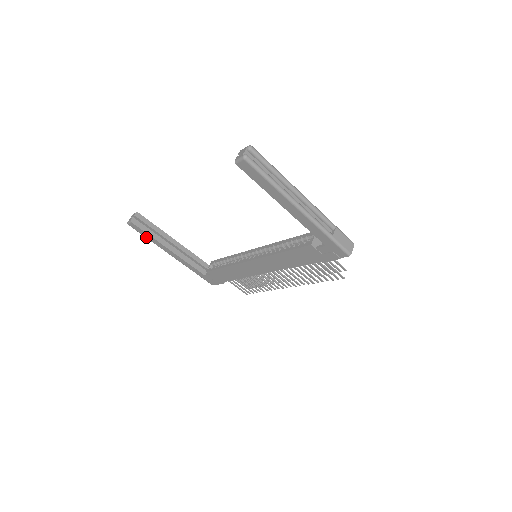
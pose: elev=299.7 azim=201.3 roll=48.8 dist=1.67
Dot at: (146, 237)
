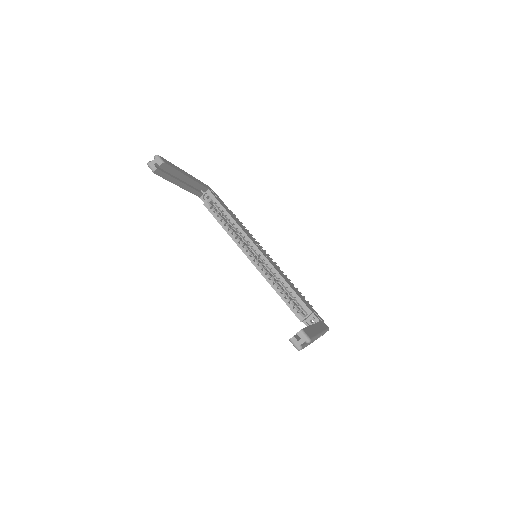
Dot at: occluded
